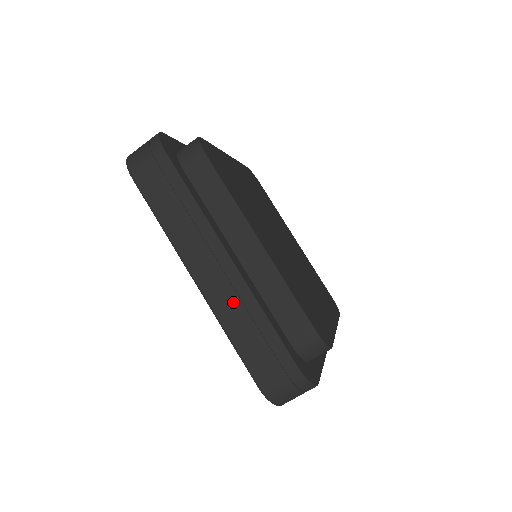
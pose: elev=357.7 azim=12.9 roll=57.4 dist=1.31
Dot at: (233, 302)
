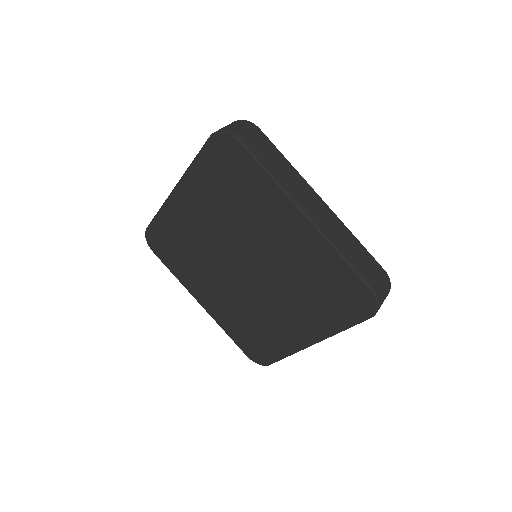
Dot at: (336, 230)
